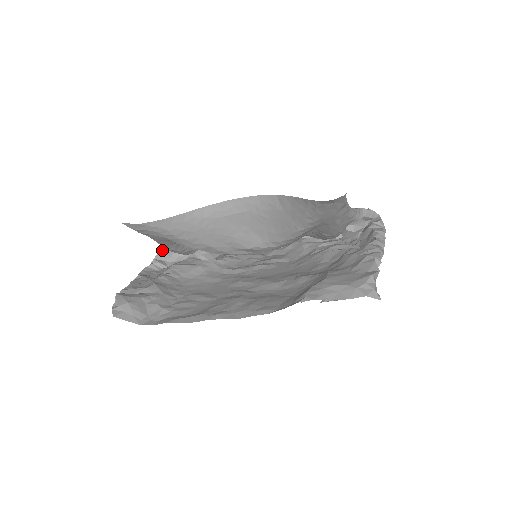
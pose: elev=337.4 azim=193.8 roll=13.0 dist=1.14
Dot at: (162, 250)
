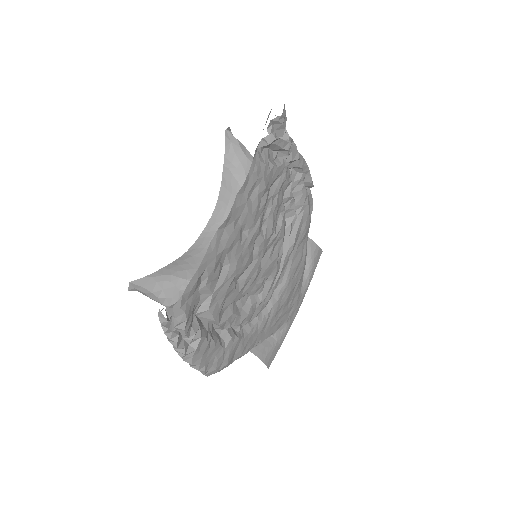
Dot at: occluded
